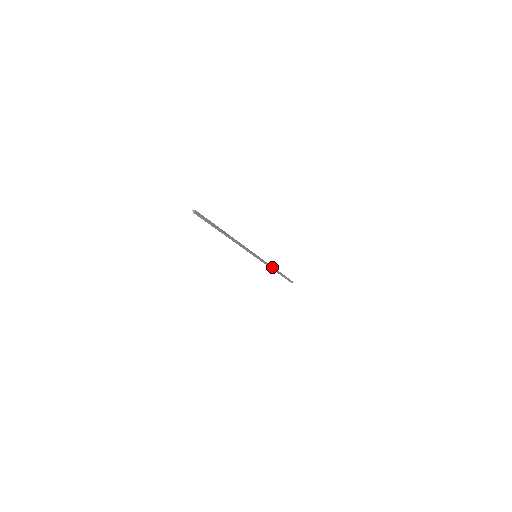
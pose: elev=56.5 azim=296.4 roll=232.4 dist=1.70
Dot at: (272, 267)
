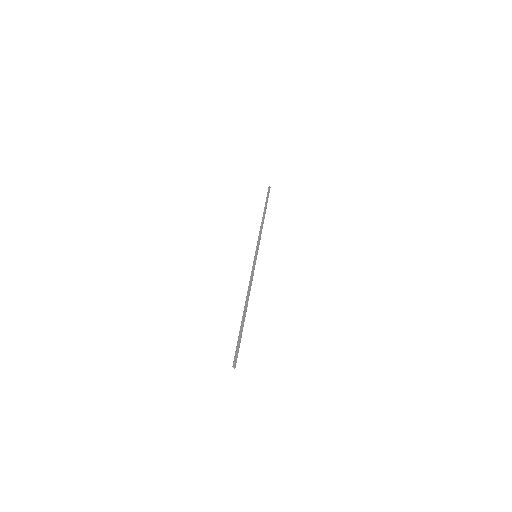
Dot at: (262, 227)
